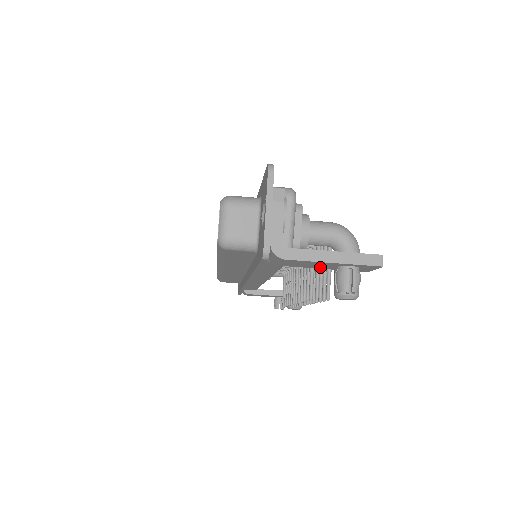
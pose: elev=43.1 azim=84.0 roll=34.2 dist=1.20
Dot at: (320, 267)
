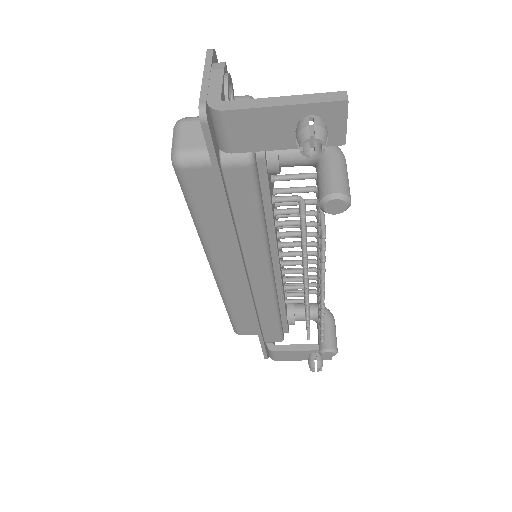
Dot at: (281, 141)
